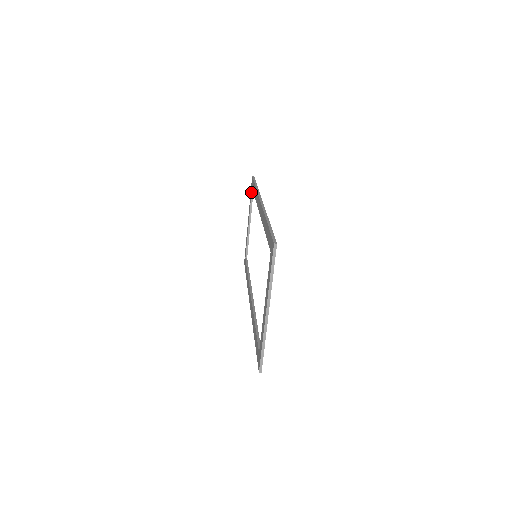
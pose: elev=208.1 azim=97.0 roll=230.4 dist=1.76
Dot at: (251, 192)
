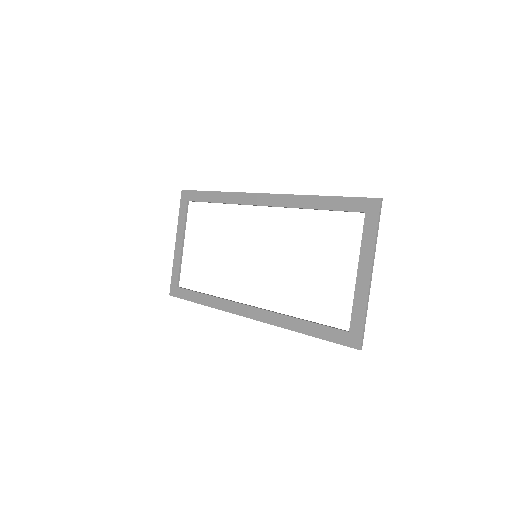
Dot at: (186, 206)
